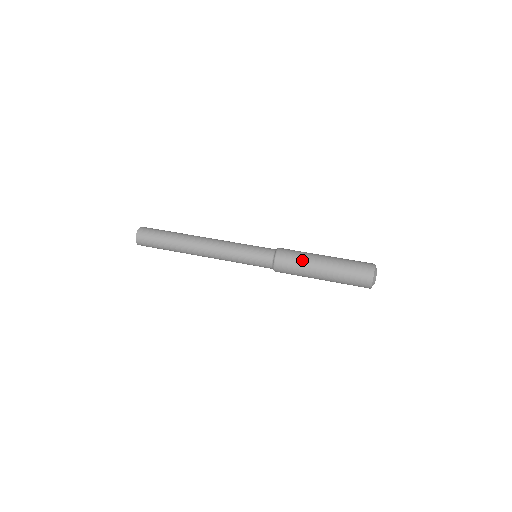
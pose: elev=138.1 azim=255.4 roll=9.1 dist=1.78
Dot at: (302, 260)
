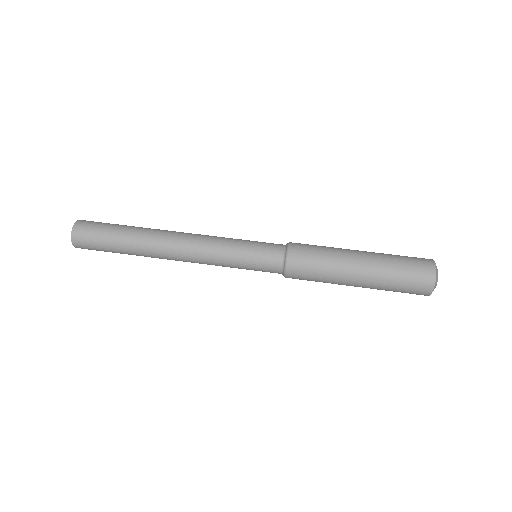
Dot at: (327, 267)
